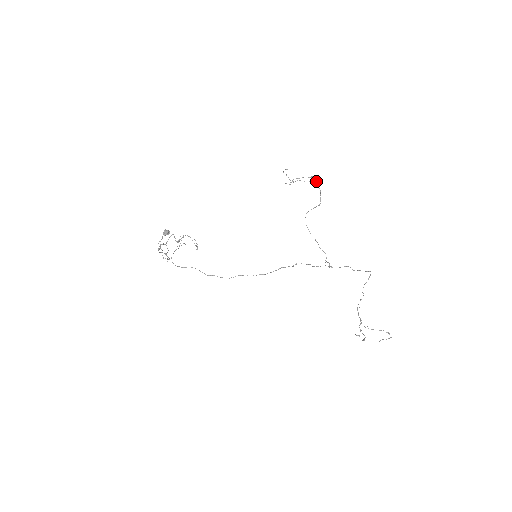
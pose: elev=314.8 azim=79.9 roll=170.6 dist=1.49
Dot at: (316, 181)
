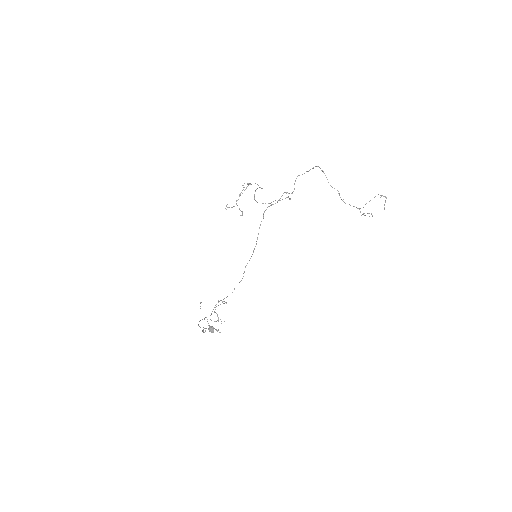
Dot at: (248, 184)
